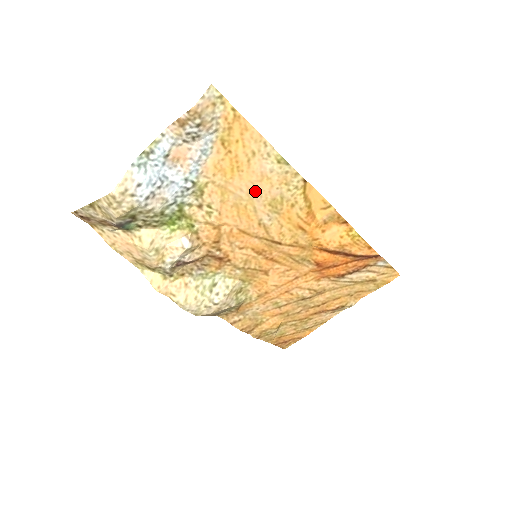
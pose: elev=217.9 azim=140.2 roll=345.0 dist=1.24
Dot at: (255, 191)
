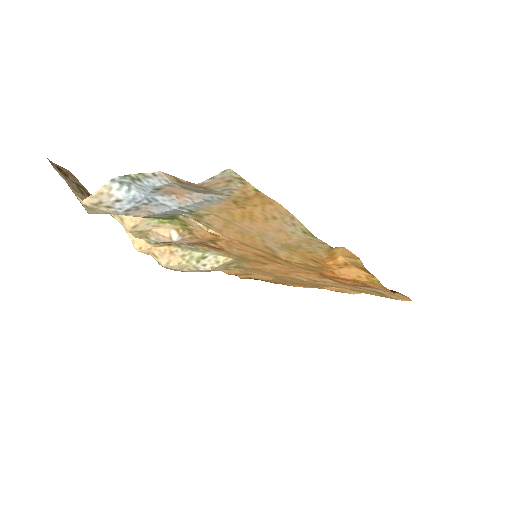
Dot at: (268, 234)
